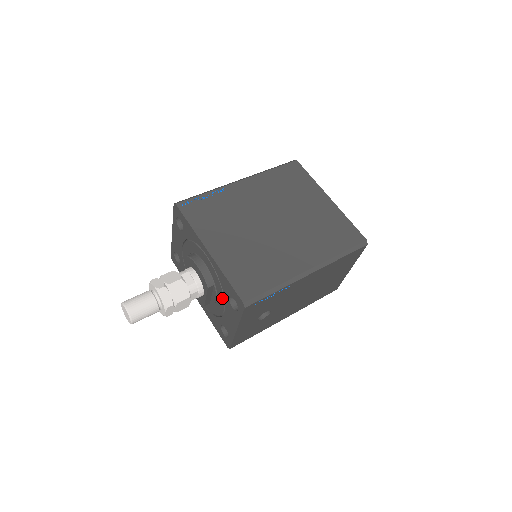
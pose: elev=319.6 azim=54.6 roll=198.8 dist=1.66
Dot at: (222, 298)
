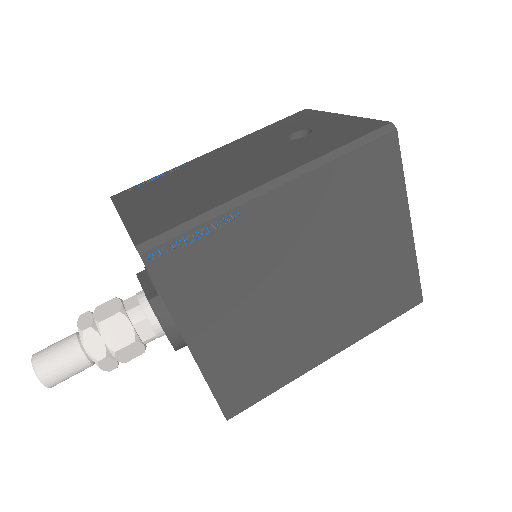
Dot at: occluded
